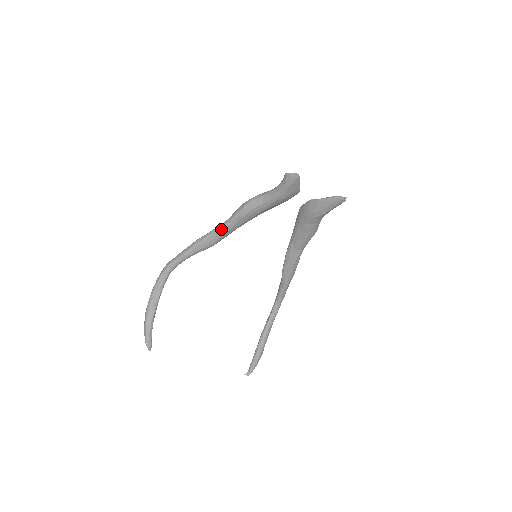
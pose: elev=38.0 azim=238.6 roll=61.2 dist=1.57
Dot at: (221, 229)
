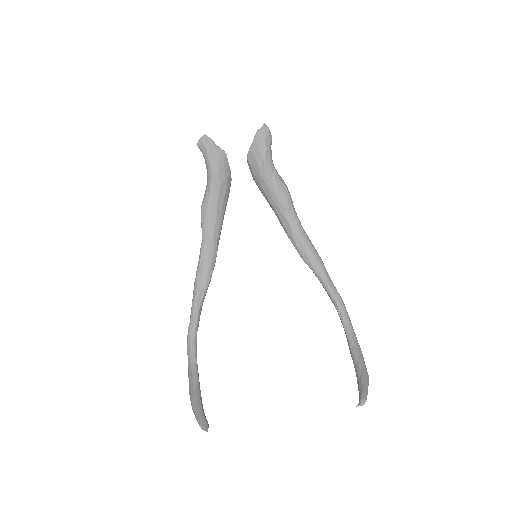
Dot at: (202, 251)
